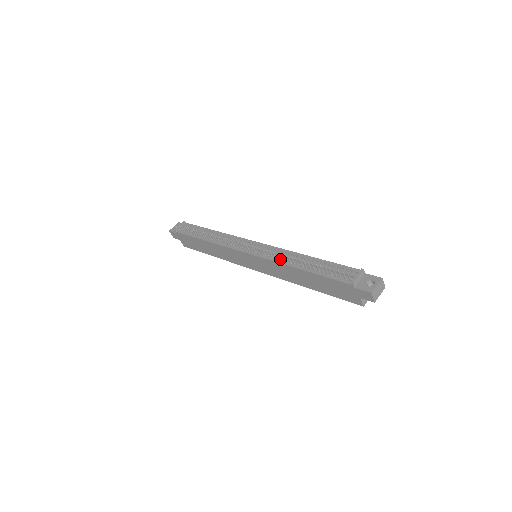
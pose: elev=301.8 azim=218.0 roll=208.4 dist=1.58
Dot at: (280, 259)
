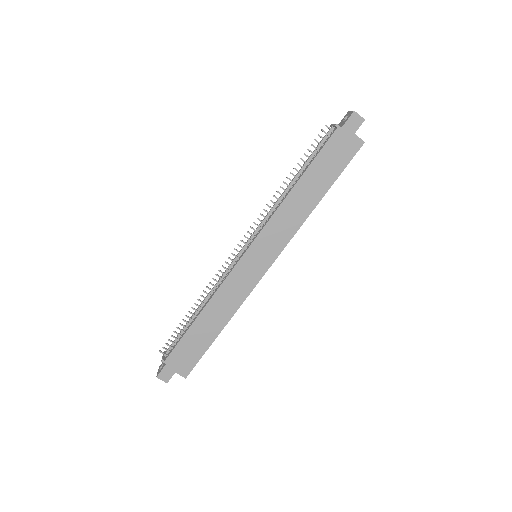
Dot at: (275, 210)
